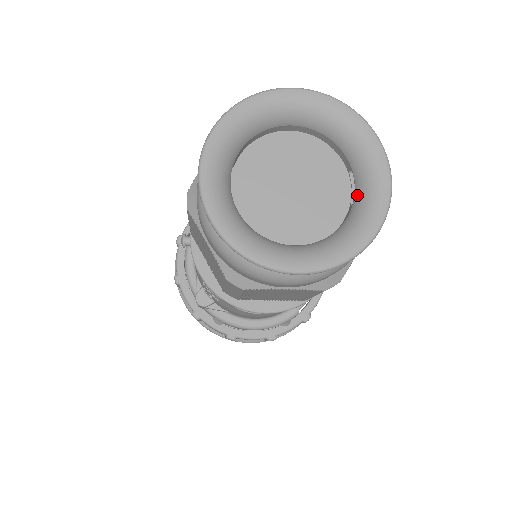
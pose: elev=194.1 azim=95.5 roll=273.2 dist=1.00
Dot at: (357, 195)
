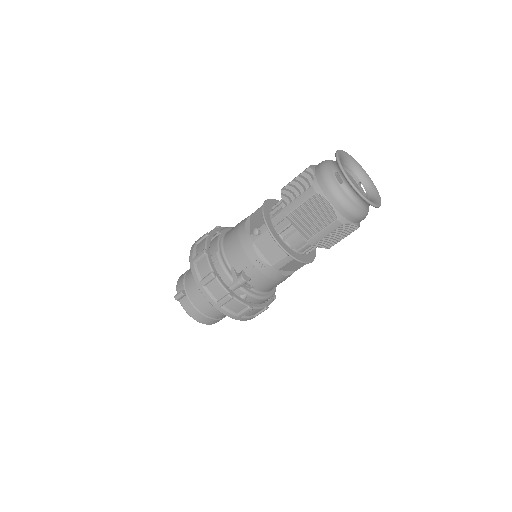
Dot at: (367, 189)
